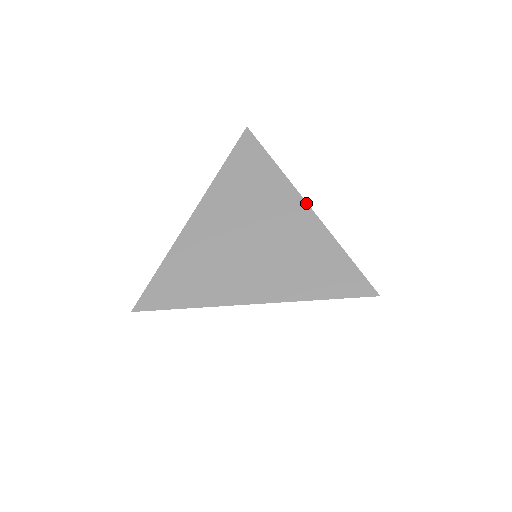
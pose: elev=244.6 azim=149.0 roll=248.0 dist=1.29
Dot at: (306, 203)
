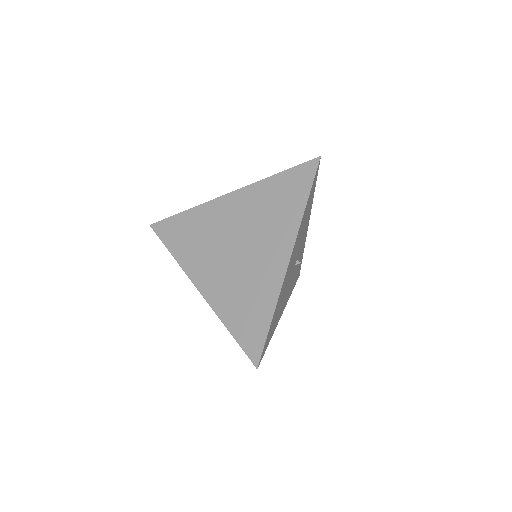
Dot at: (289, 260)
